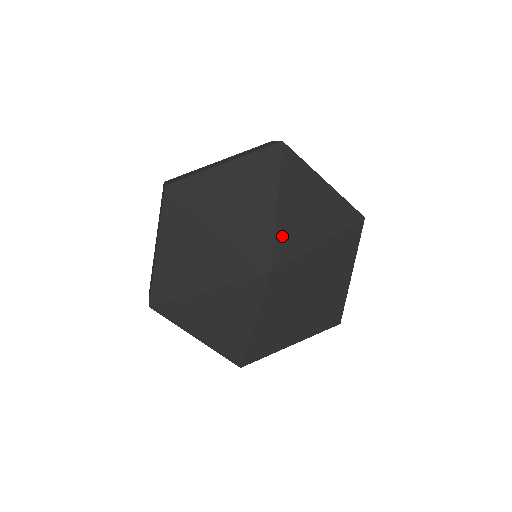
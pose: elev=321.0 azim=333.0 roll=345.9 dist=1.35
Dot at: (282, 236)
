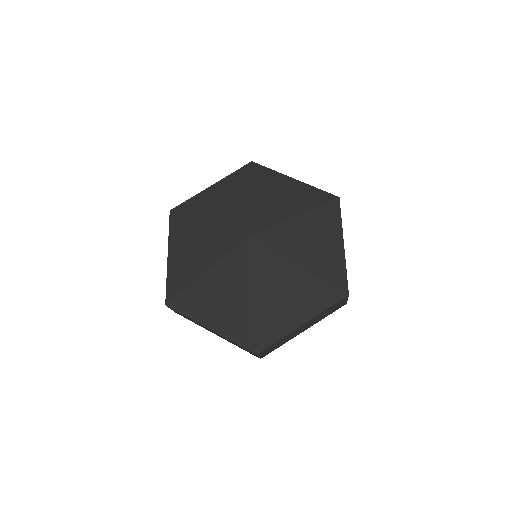
Dot at: (279, 231)
